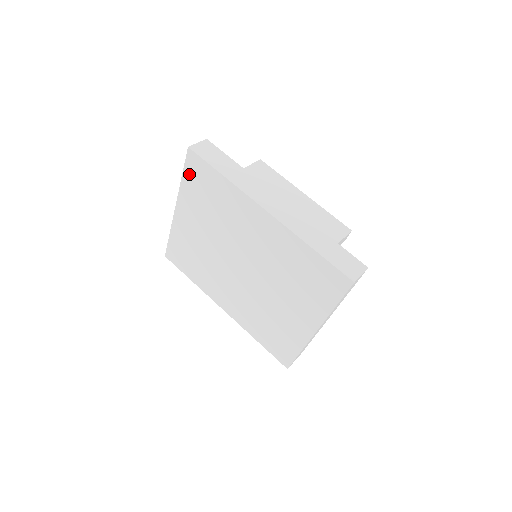
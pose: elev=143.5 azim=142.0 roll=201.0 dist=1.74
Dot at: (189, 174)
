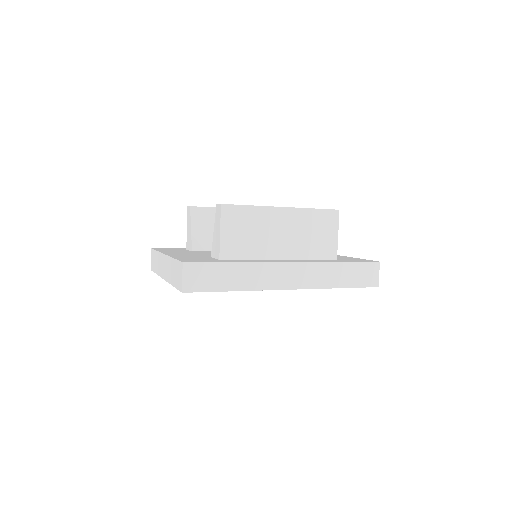
Dot at: occluded
